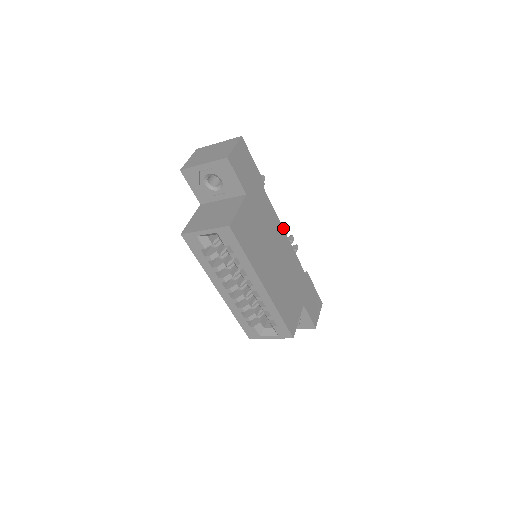
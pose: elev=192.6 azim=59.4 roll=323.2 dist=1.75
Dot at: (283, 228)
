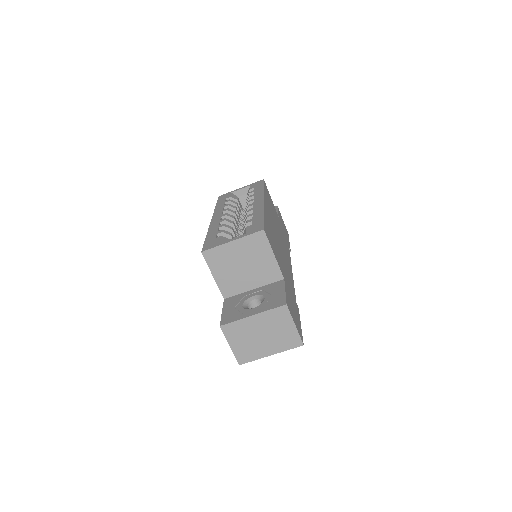
Dot at: occluded
